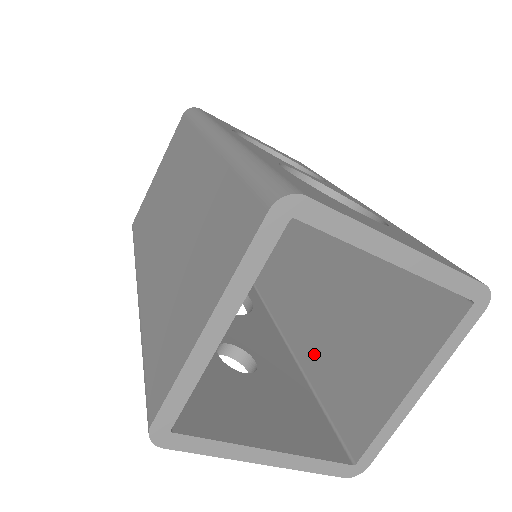
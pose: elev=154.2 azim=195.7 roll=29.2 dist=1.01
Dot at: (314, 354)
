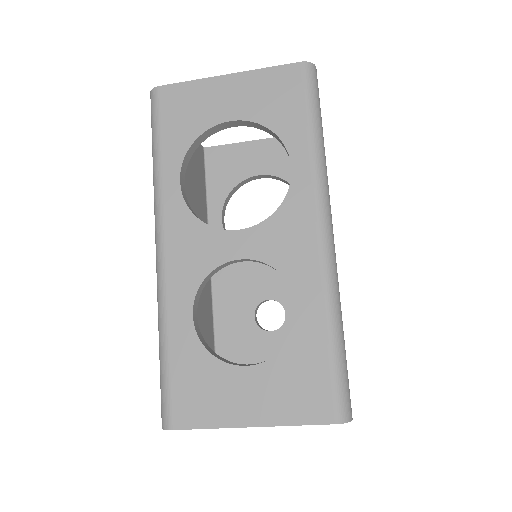
Dot at: occluded
